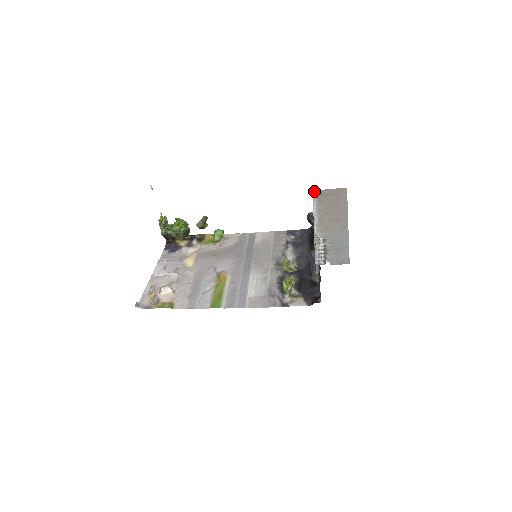
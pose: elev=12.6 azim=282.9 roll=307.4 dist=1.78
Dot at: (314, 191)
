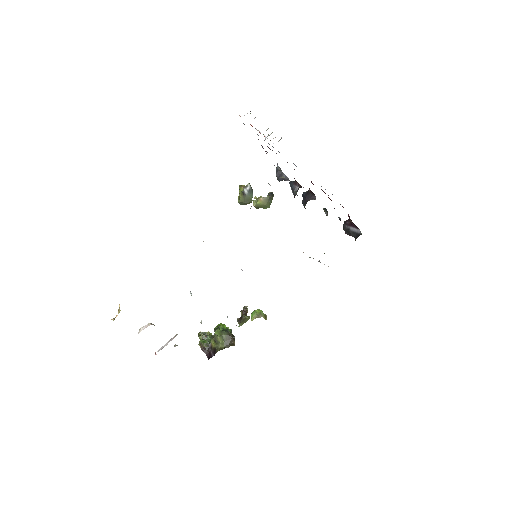
Dot at: occluded
